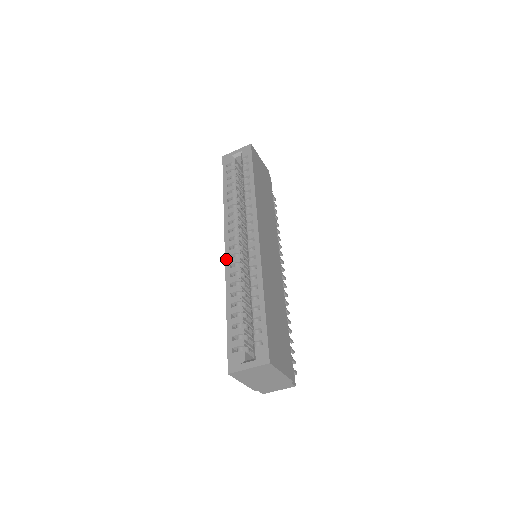
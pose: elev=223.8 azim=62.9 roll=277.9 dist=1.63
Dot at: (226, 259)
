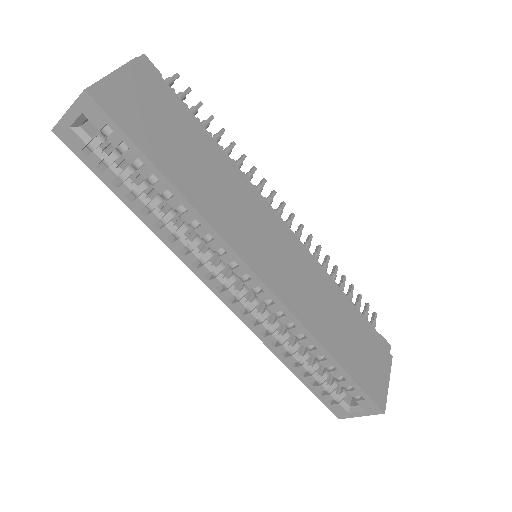
Dot at: (238, 316)
